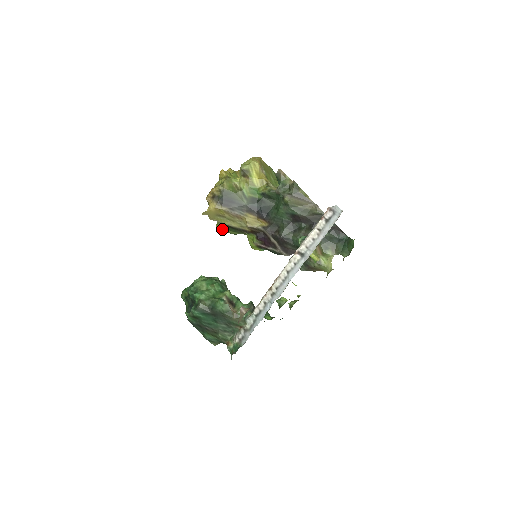
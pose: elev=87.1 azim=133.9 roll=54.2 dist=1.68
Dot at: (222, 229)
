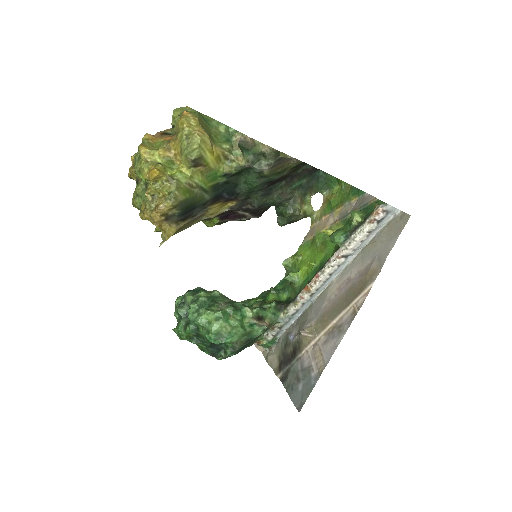
Dot at: occluded
